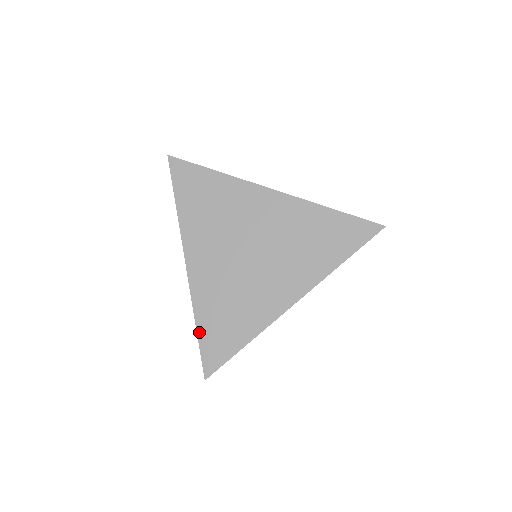
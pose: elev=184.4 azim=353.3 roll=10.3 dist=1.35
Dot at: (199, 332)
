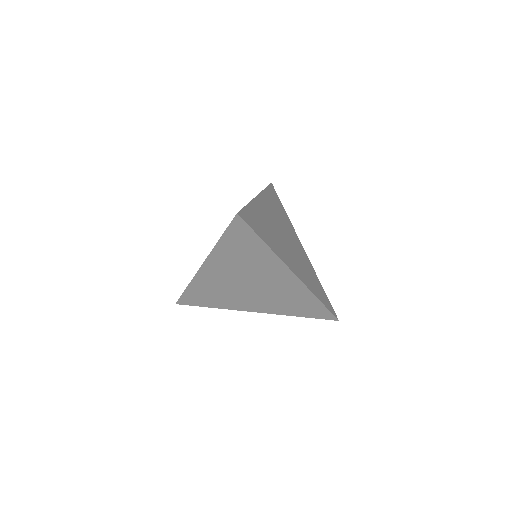
Dot at: (186, 290)
